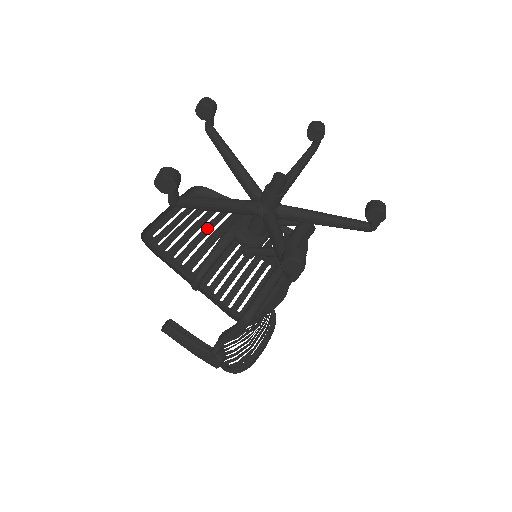
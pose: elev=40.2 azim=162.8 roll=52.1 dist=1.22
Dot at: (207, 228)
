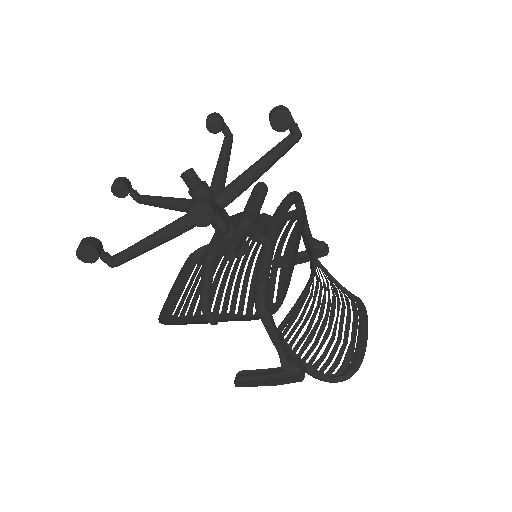
Dot at: occluded
